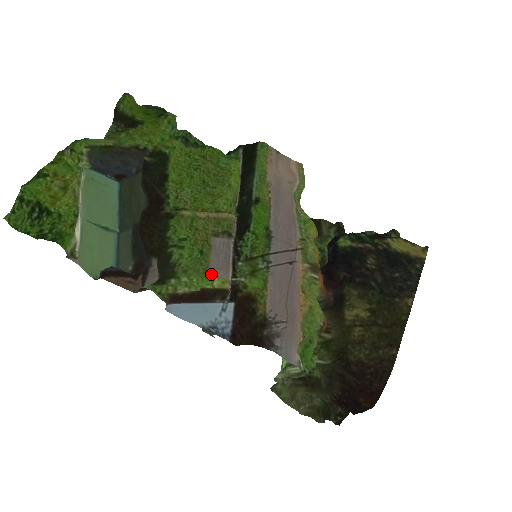
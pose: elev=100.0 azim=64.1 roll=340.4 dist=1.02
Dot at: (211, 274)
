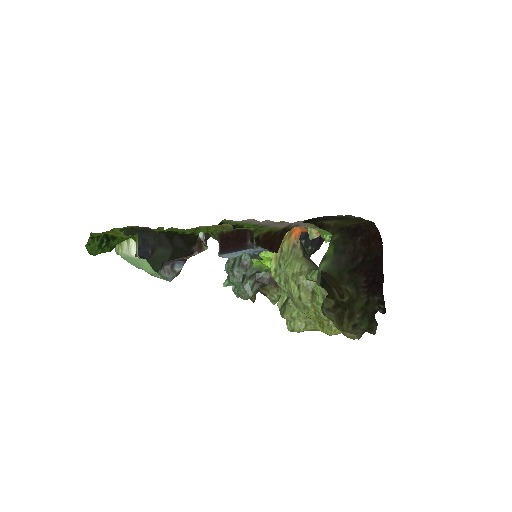
Dot at: occluded
